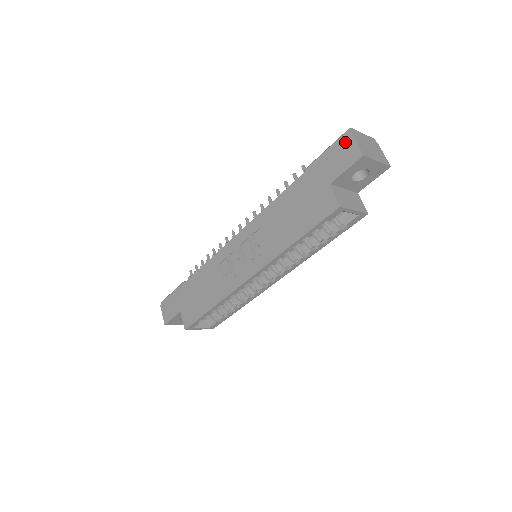
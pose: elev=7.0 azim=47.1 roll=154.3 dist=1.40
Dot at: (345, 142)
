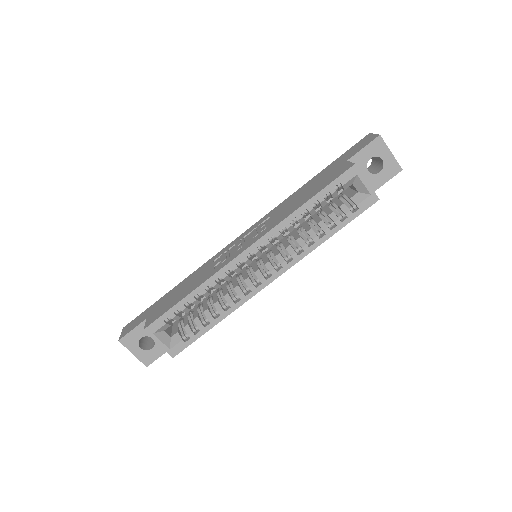
Dot at: (364, 139)
